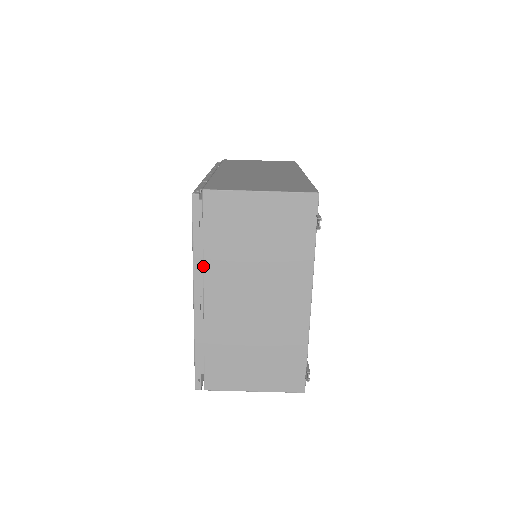
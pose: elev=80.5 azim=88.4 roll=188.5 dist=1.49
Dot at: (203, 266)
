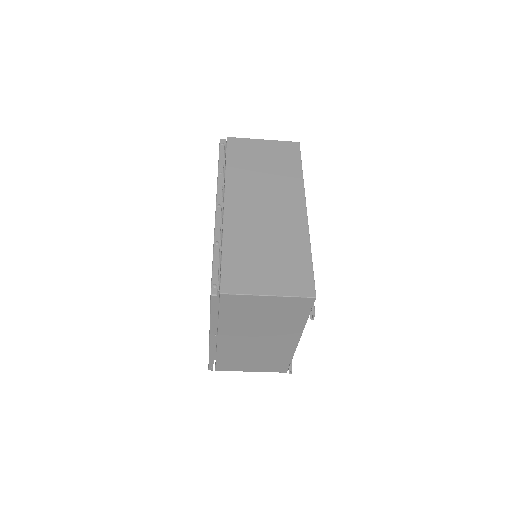
Dot at: (218, 326)
